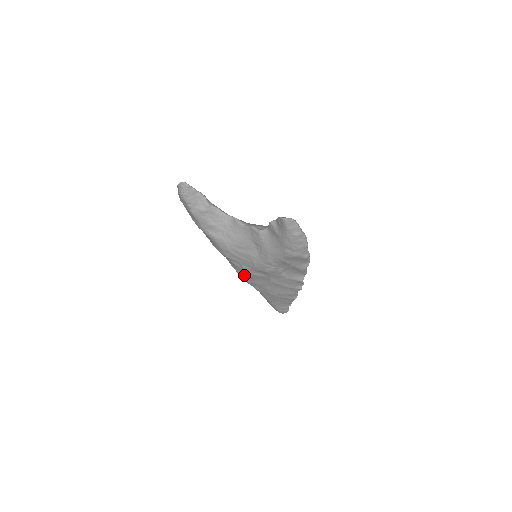
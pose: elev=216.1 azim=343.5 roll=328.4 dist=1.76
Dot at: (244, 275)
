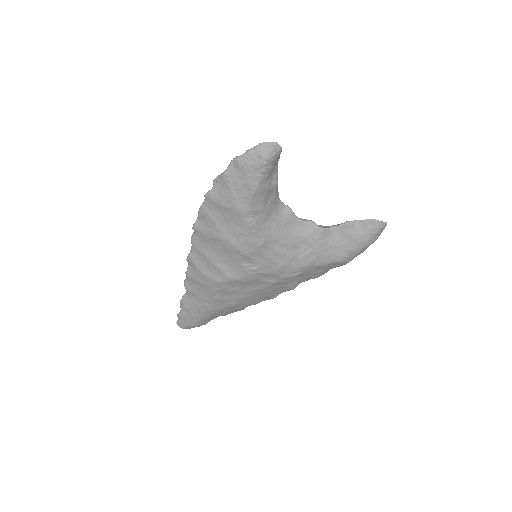
Dot at: (237, 279)
